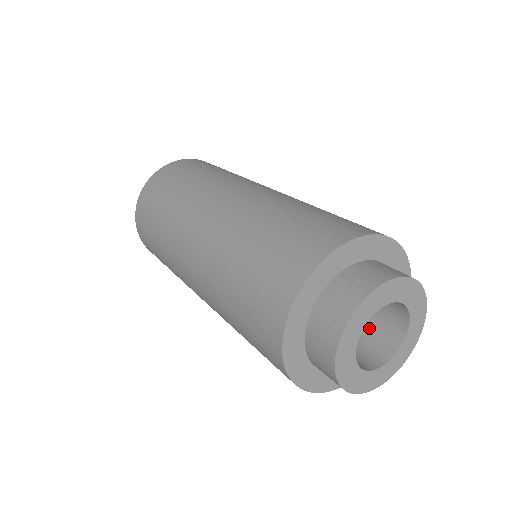
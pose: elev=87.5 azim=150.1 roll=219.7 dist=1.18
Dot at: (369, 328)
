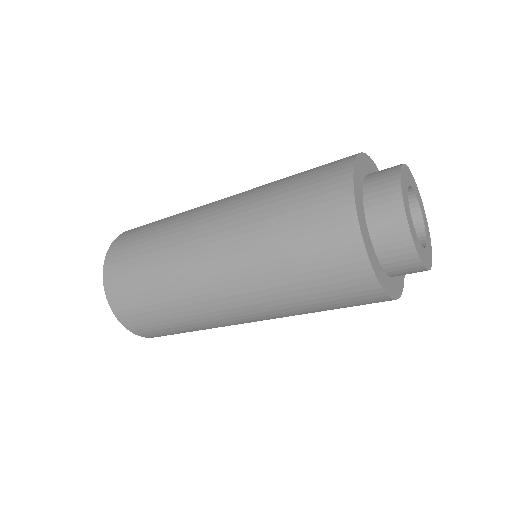
Dot at: occluded
